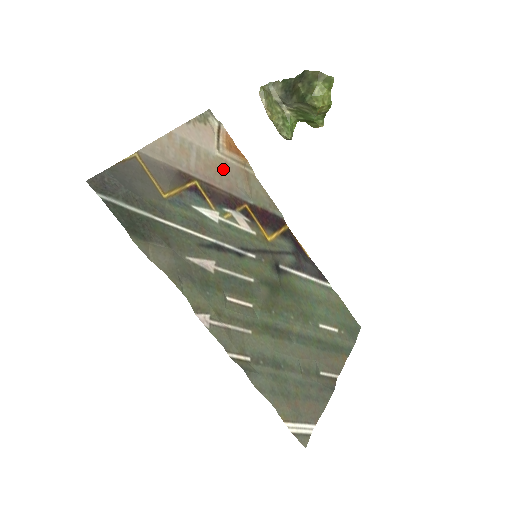
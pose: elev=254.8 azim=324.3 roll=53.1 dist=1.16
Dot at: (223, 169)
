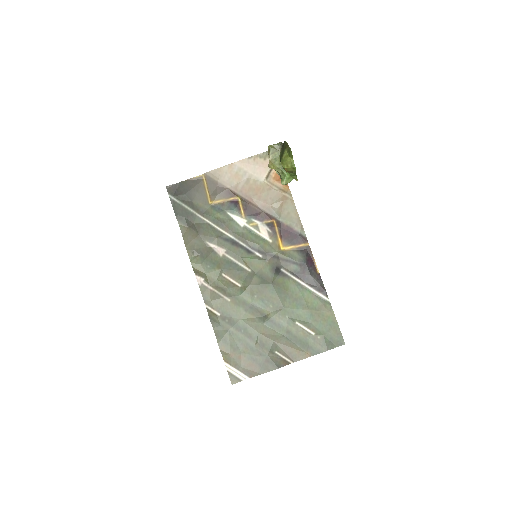
Dot at: (265, 192)
